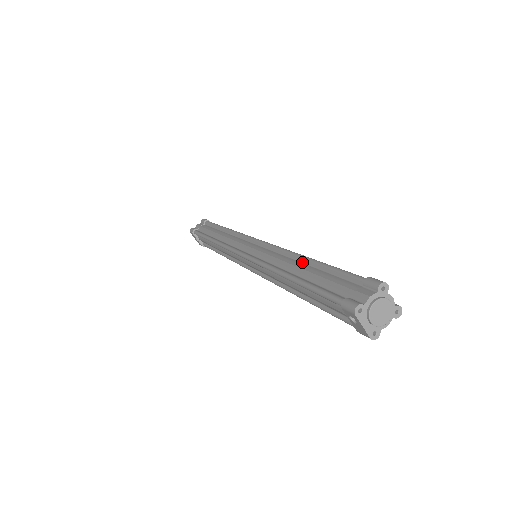
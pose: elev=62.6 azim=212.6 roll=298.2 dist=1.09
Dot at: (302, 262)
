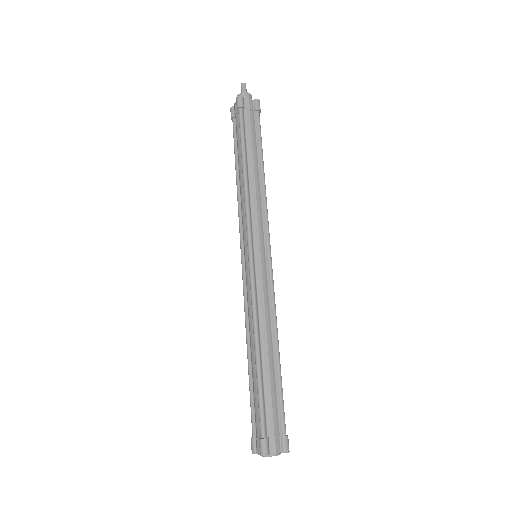
Dot at: (255, 348)
